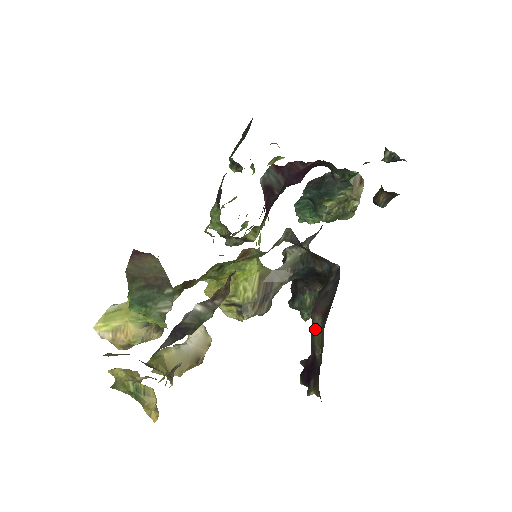
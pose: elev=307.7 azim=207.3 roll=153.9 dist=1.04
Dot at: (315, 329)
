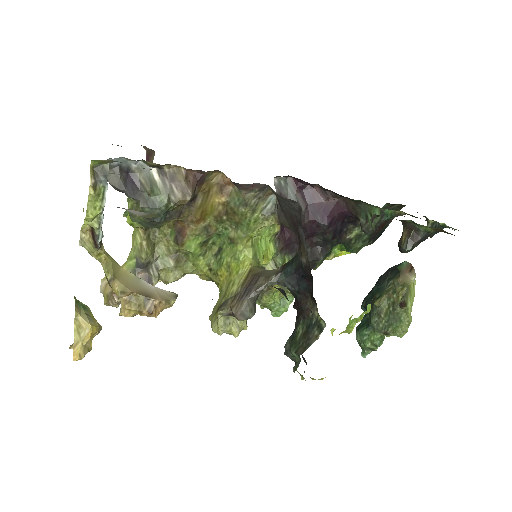
Dot at: occluded
